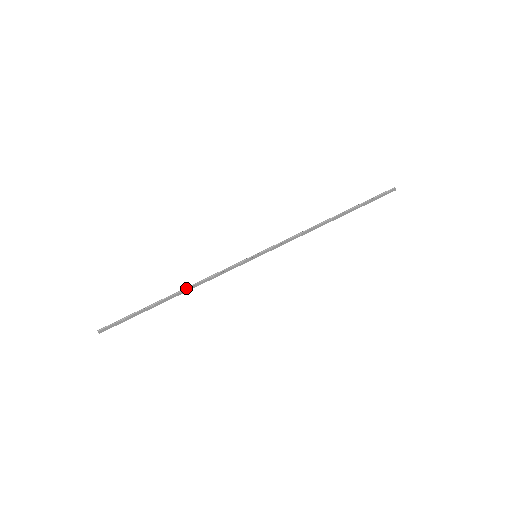
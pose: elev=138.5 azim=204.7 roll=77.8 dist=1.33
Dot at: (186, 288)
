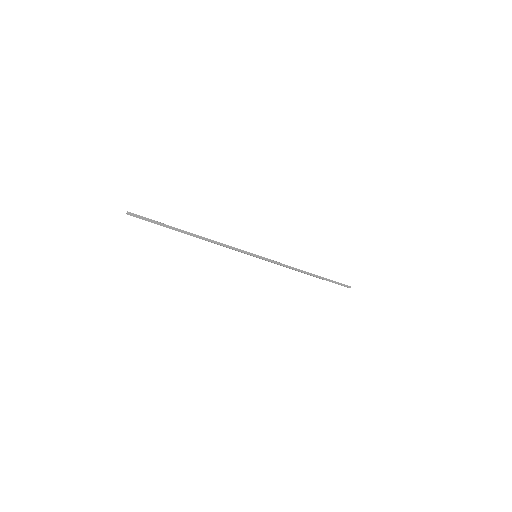
Dot at: (203, 237)
